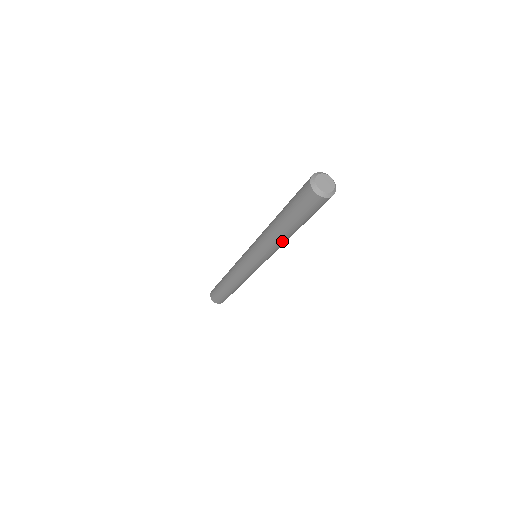
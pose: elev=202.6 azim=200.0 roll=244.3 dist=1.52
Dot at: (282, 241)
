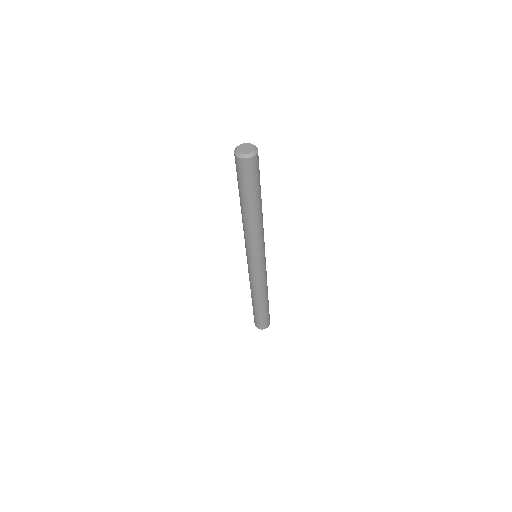
Dot at: (258, 222)
